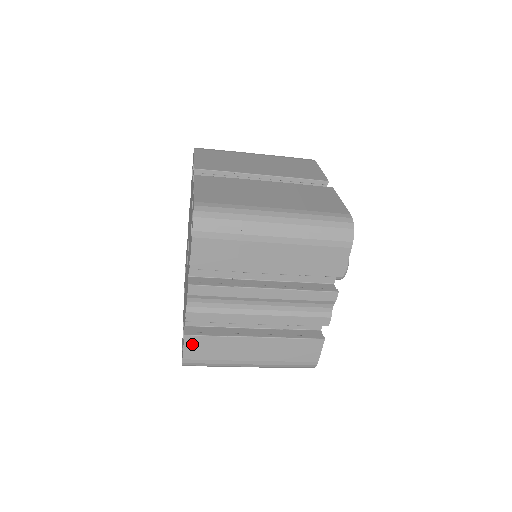
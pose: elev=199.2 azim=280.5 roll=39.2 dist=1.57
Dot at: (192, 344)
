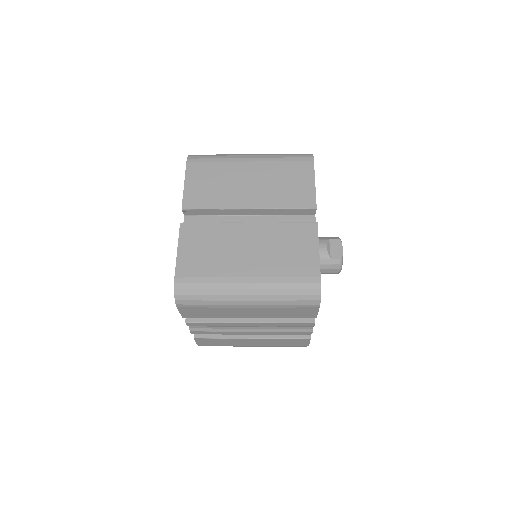
Dot at: (202, 341)
